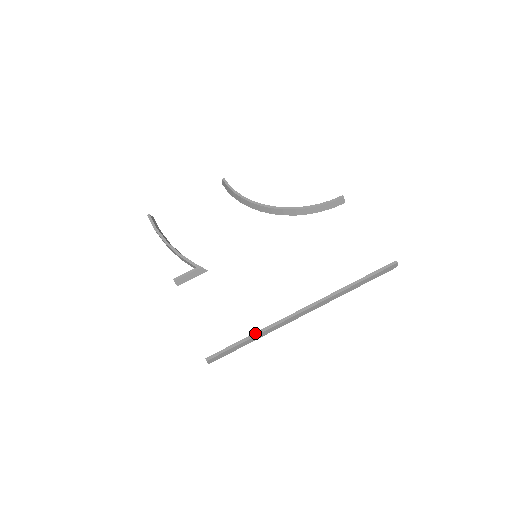
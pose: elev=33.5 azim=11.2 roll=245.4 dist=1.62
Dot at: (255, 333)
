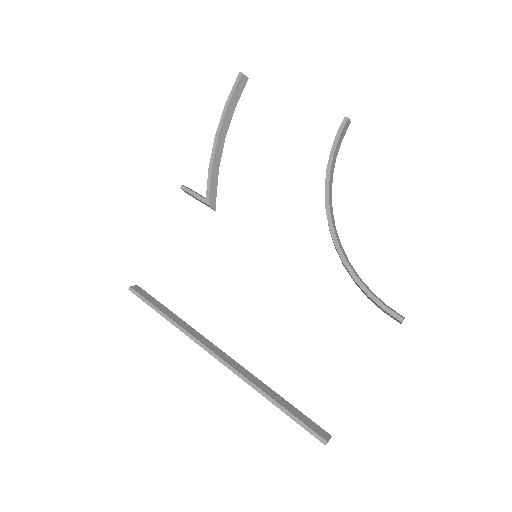
Dot at: (171, 319)
